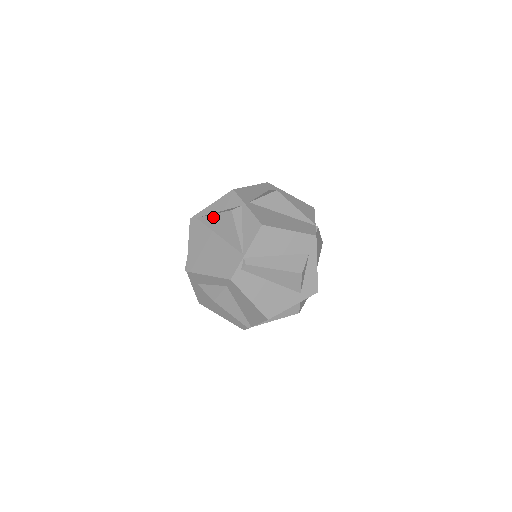
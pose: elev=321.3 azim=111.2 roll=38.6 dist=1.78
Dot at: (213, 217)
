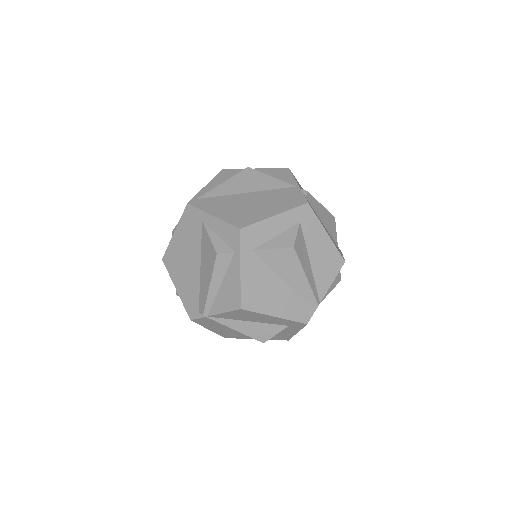
Dot at: (225, 184)
